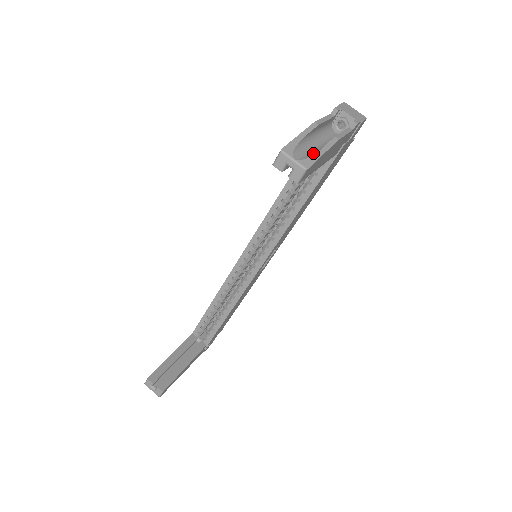
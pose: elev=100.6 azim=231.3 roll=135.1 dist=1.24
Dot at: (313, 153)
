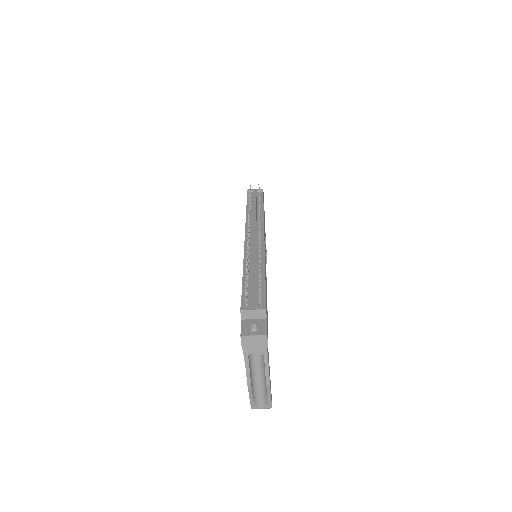
Dot at: (265, 395)
